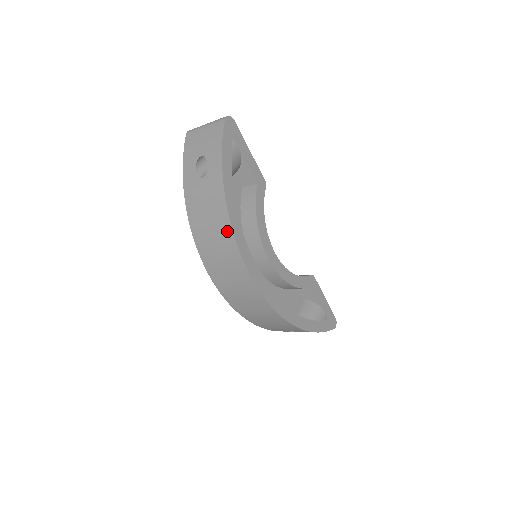
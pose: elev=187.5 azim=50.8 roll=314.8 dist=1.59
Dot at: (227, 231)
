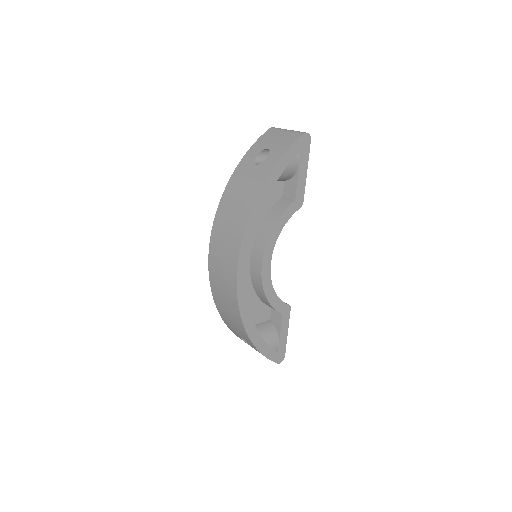
Dot at: (245, 215)
